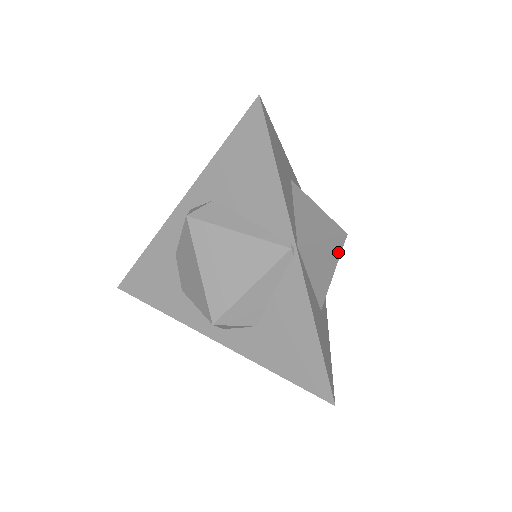
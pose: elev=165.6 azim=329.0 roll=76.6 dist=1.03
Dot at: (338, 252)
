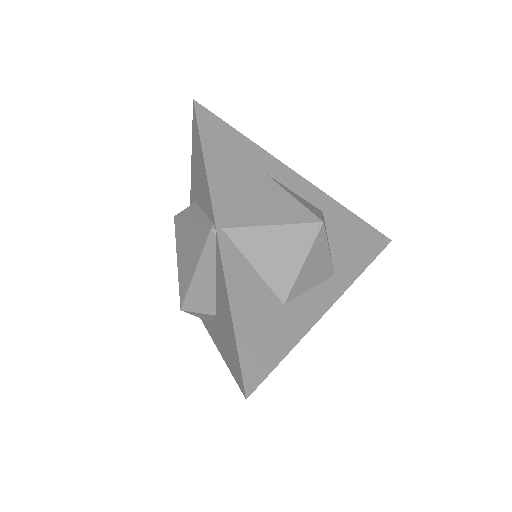
Dot at: (307, 241)
